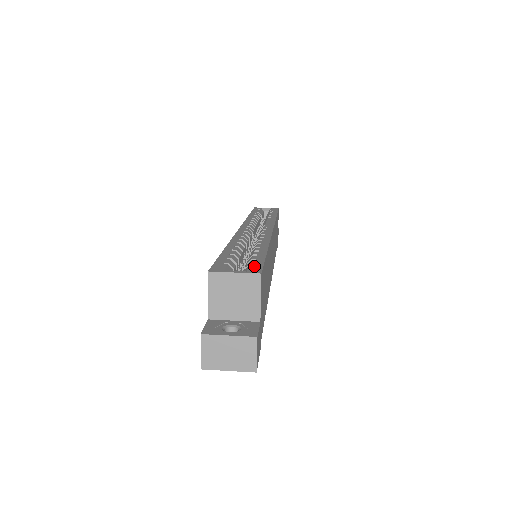
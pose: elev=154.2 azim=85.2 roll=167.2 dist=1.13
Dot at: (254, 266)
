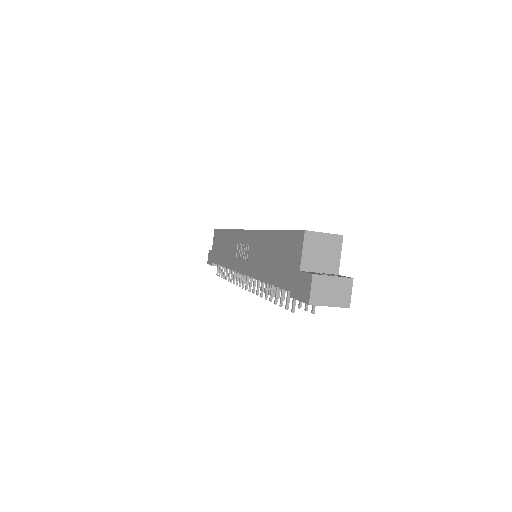
Dot at: occluded
